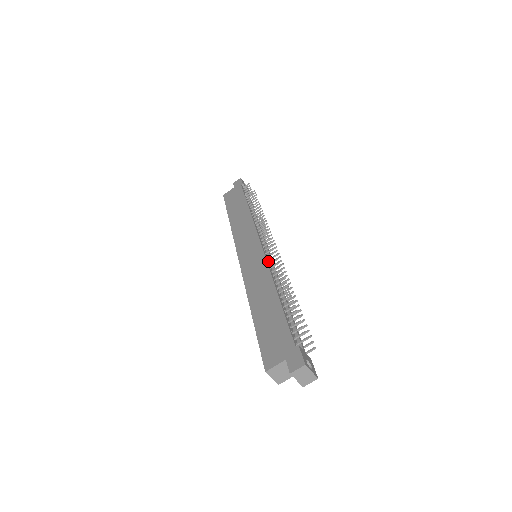
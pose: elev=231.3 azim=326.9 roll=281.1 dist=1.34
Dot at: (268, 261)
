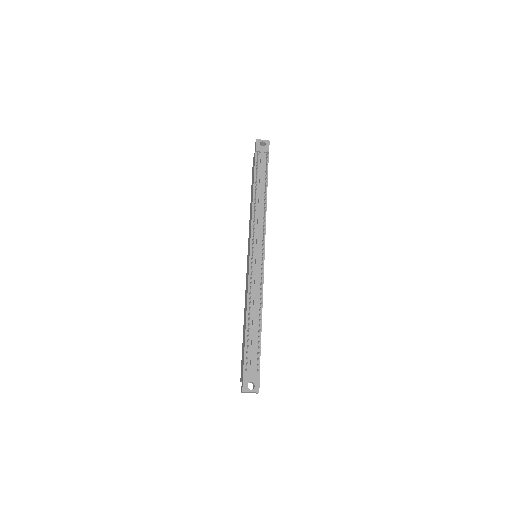
Dot at: (252, 273)
